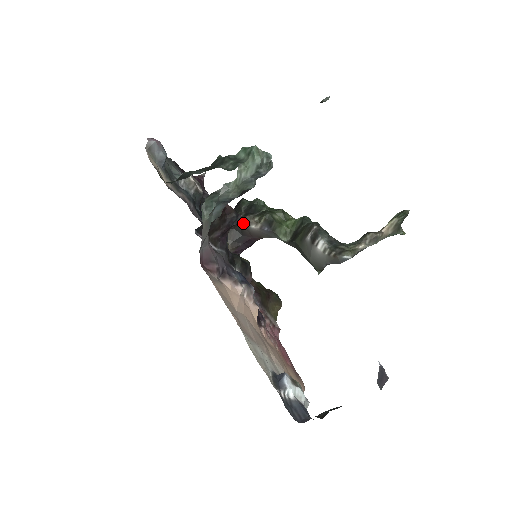
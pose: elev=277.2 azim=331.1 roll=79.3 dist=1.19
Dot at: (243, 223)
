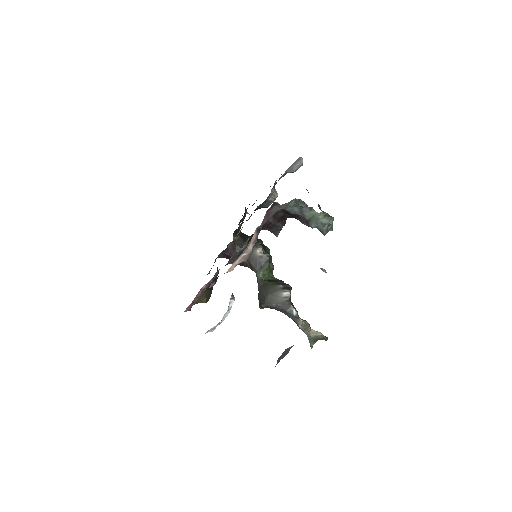
Dot at: occluded
